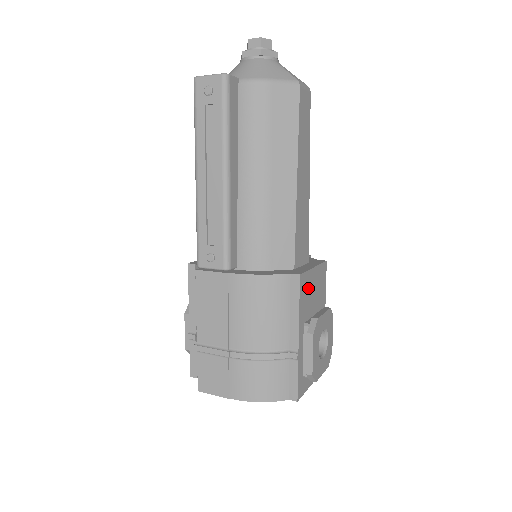
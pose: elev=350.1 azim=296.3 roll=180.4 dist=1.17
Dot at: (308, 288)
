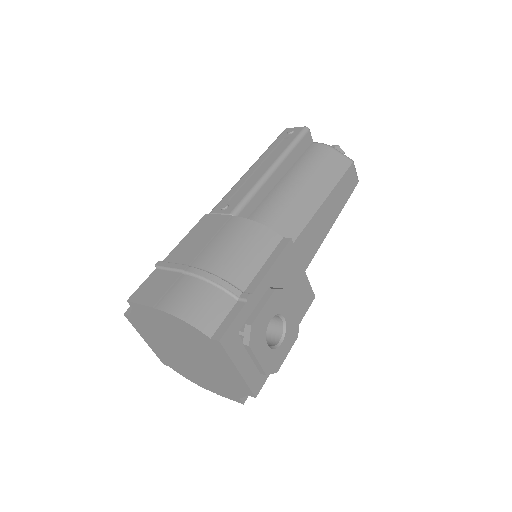
Dot at: (290, 269)
